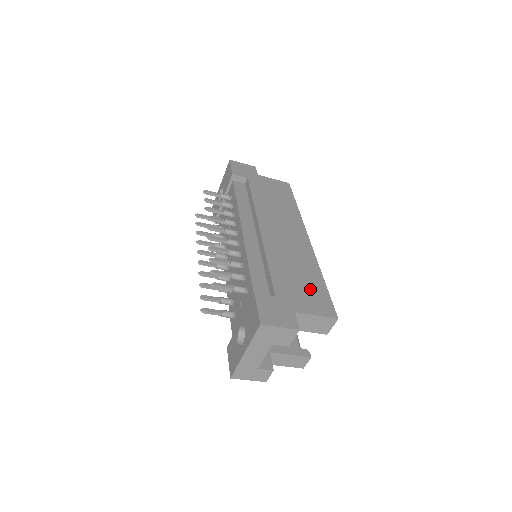
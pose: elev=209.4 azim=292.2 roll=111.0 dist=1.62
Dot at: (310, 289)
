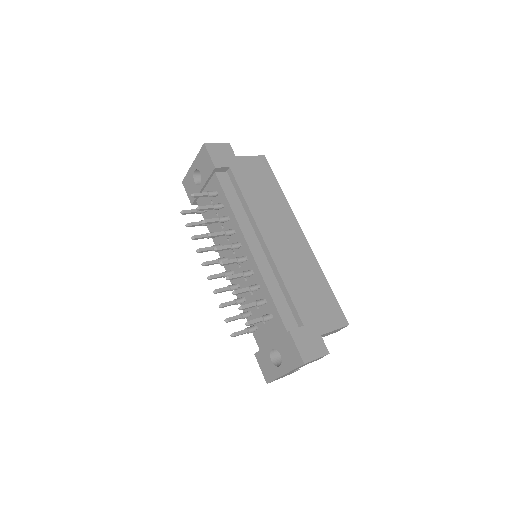
Dot at: (323, 302)
